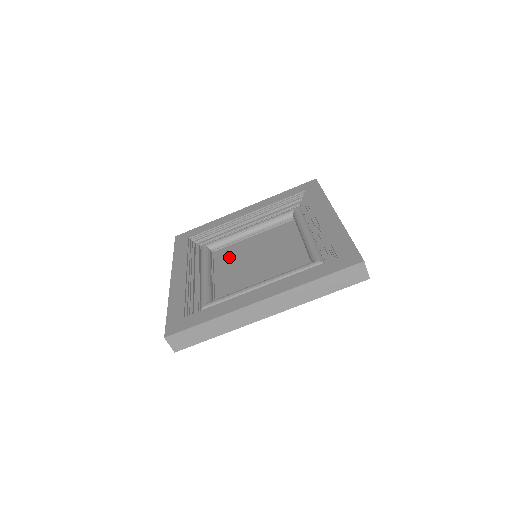
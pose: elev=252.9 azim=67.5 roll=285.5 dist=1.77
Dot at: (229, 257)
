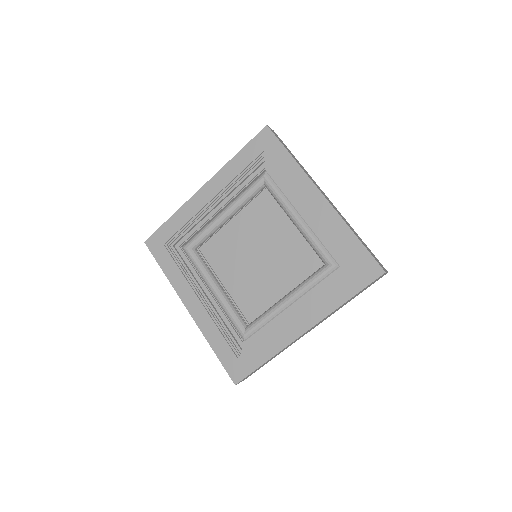
Dot at: (223, 256)
